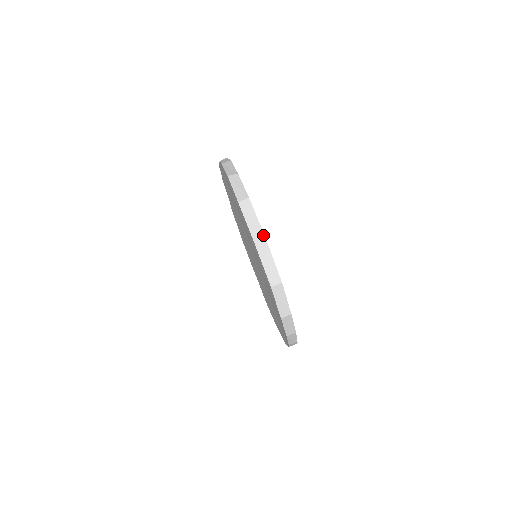
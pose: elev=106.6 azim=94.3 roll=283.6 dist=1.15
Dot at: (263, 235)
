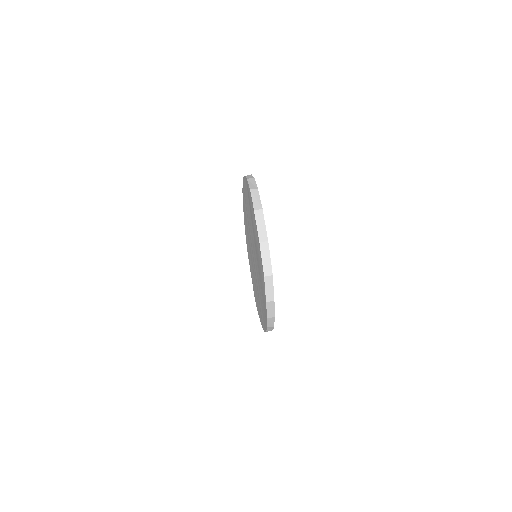
Dot at: (267, 238)
